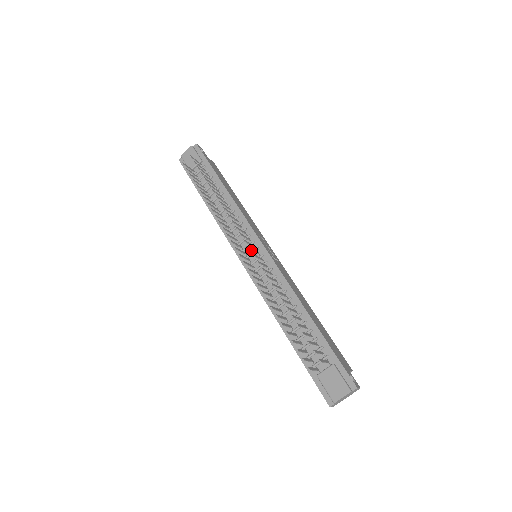
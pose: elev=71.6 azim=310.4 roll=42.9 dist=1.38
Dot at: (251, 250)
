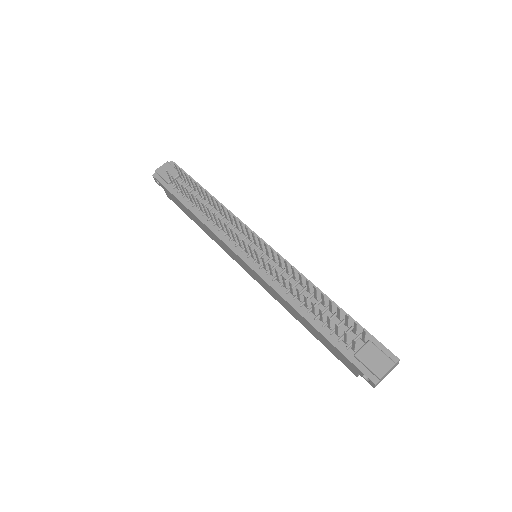
Dot at: (253, 248)
